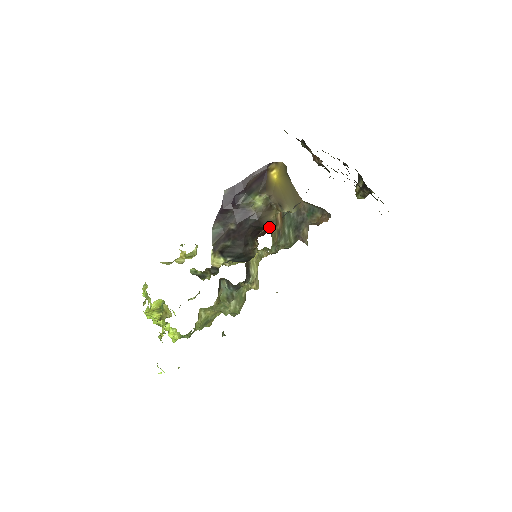
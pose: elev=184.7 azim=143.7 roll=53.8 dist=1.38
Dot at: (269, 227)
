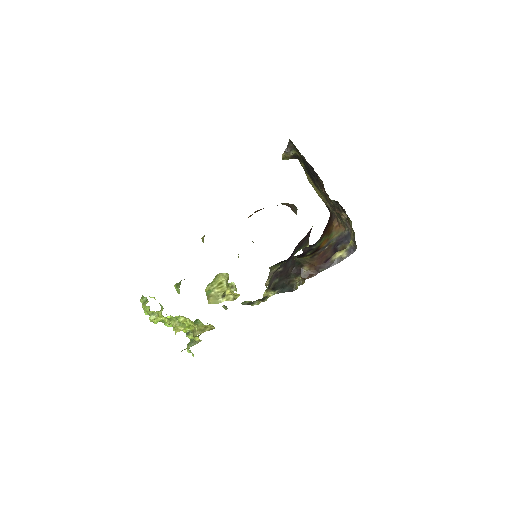
Dot at: occluded
